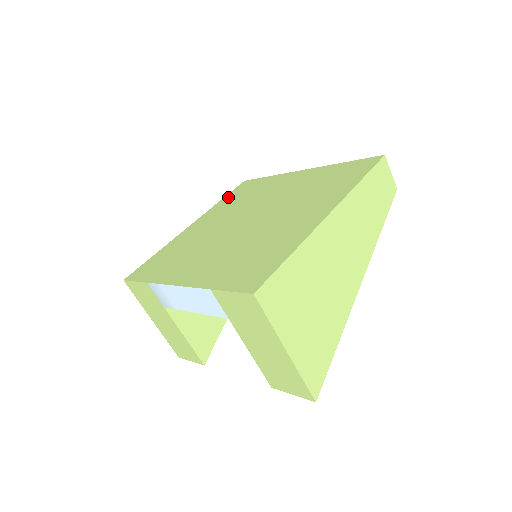
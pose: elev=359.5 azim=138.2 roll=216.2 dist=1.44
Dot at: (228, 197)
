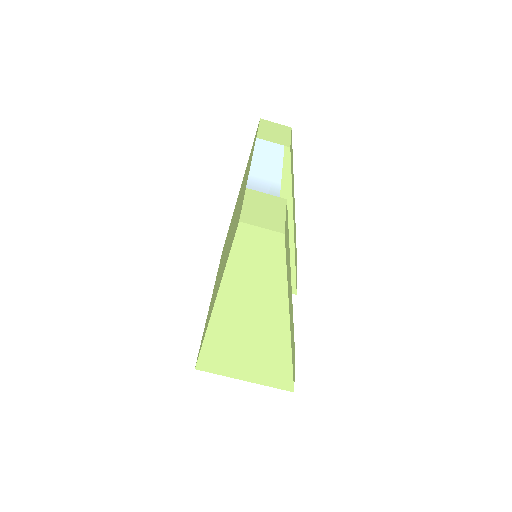
Dot at: occluded
